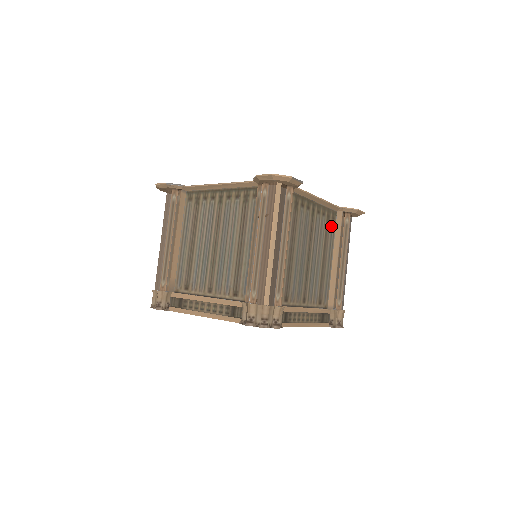
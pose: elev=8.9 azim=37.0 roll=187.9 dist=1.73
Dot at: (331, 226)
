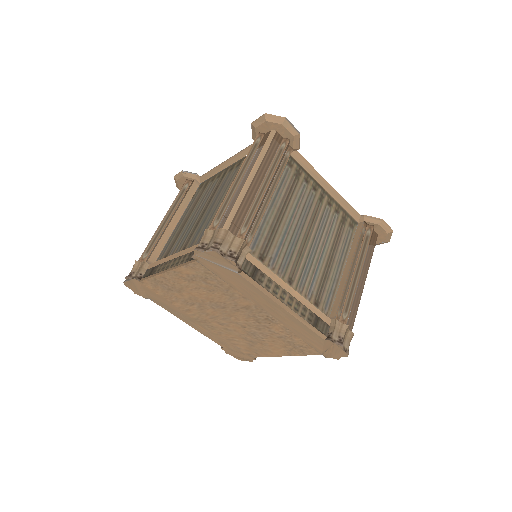
Dot at: (347, 231)
